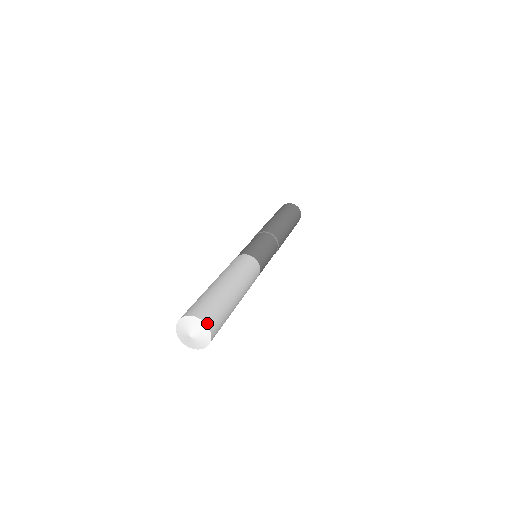
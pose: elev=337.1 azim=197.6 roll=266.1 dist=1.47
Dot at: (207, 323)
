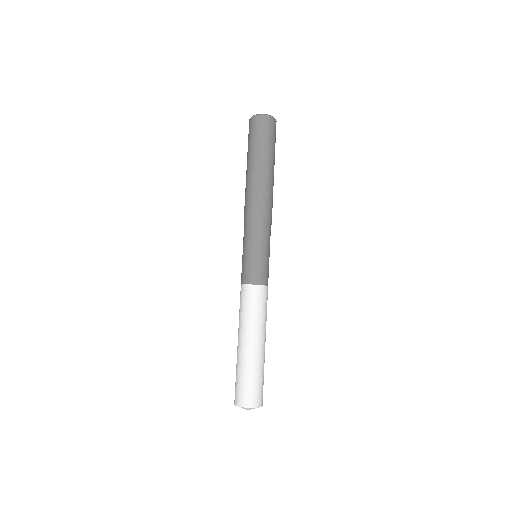
Dot at: (256, 406)
